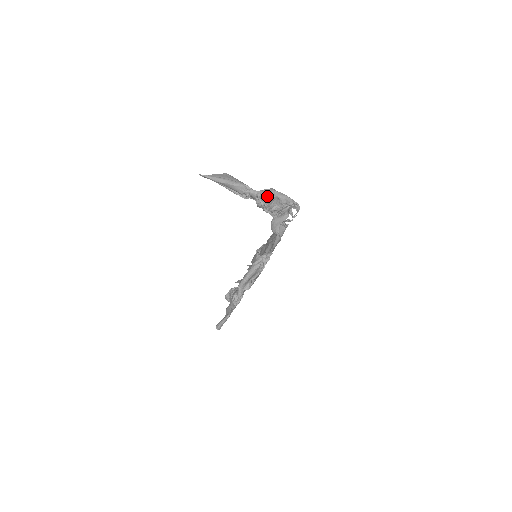
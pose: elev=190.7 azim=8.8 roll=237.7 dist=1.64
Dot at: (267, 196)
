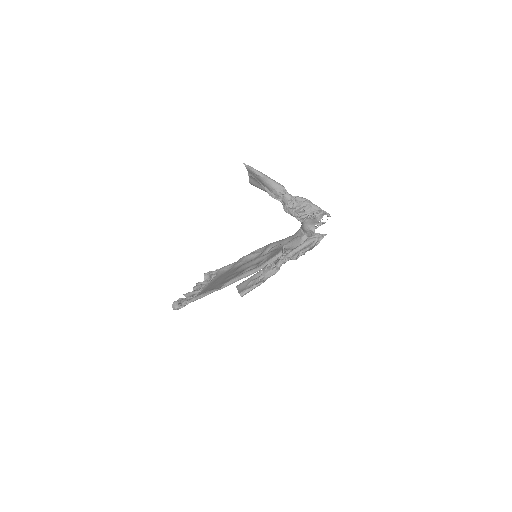
Dot at: (300, 201)
